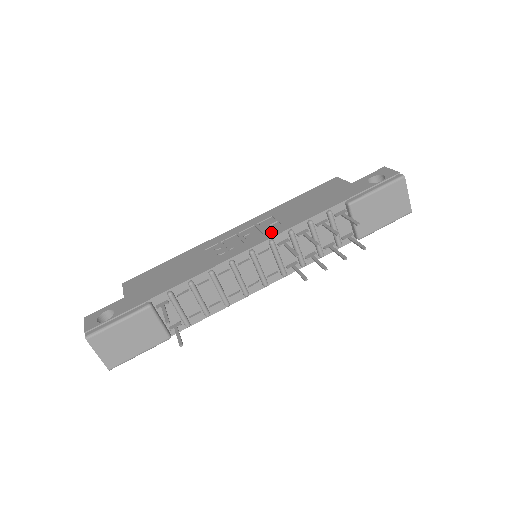
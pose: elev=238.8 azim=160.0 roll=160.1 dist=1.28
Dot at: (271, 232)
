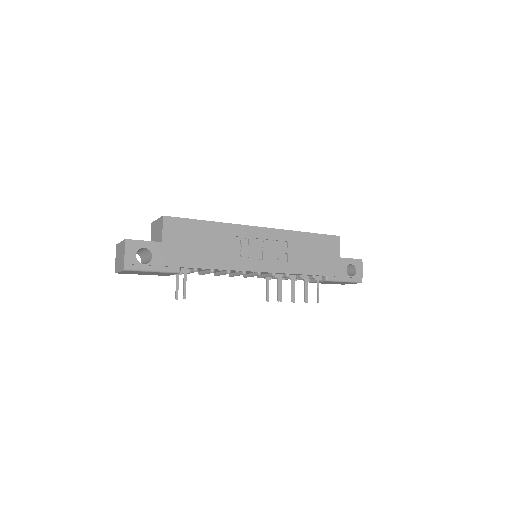
Dot at: (279, 266)
